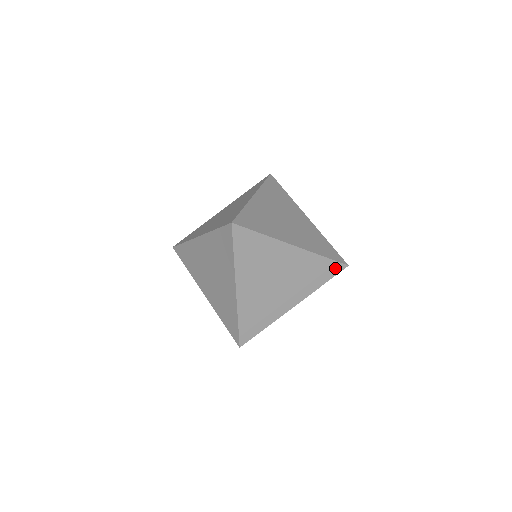
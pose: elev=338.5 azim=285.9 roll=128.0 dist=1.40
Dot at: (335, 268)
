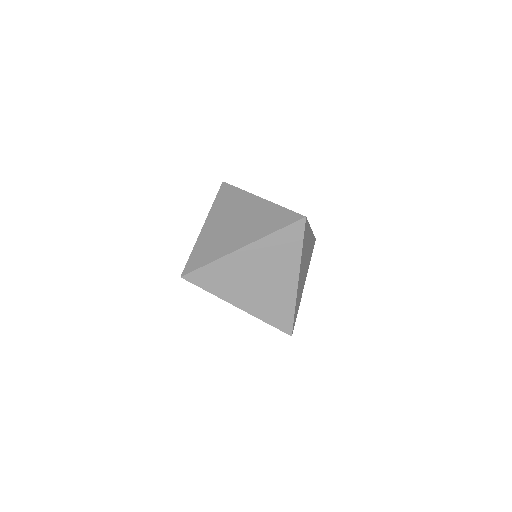
Dot at: (314, 243)
